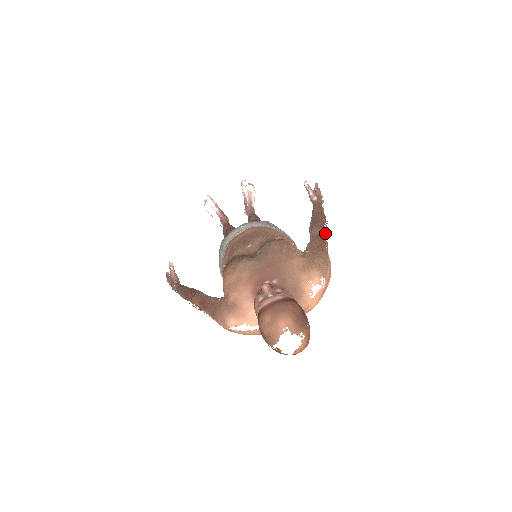
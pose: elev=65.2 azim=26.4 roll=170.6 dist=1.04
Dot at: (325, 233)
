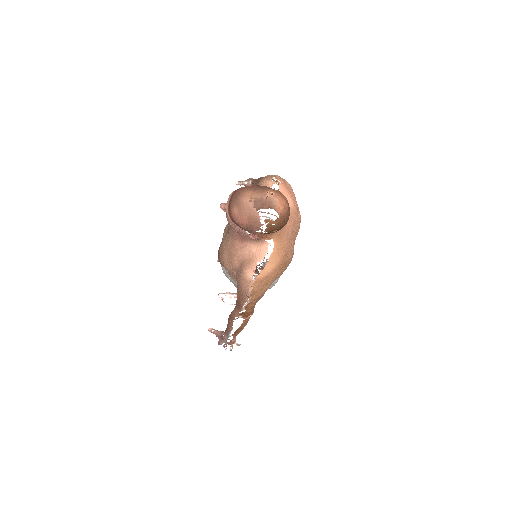
Dot at: occluded
